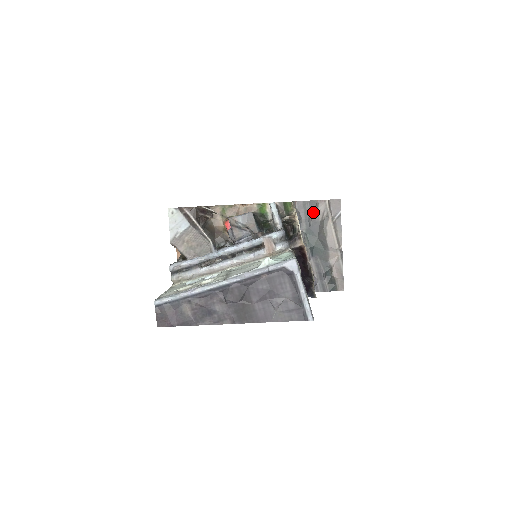
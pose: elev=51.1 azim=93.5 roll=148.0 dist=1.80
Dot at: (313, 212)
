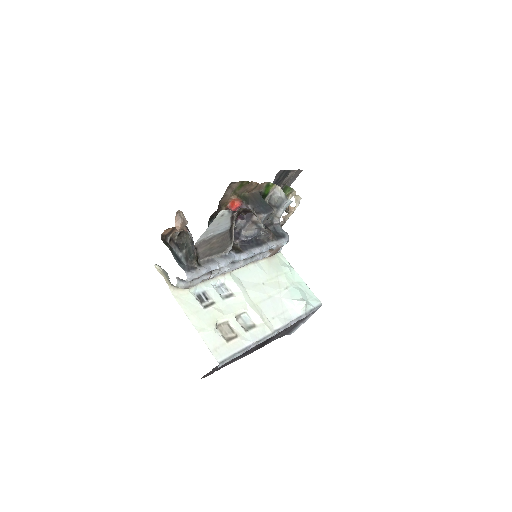
Dot at: (282, 180)
